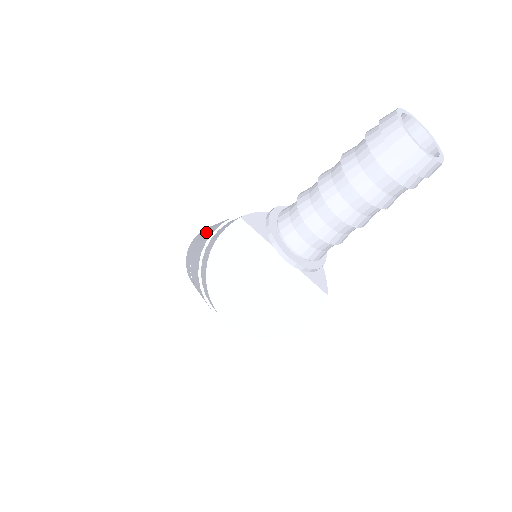
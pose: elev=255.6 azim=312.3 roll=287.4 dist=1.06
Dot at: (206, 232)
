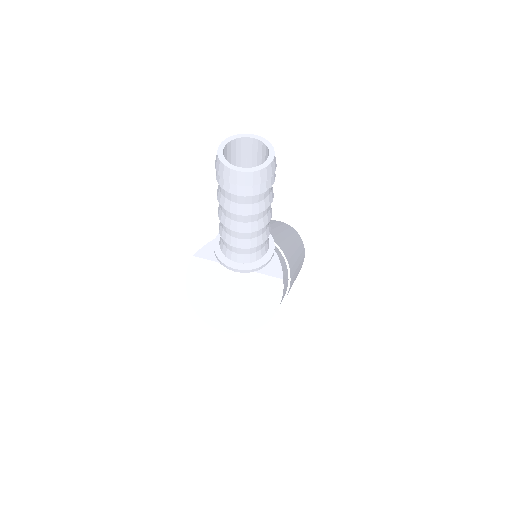
Dot at: occluded
